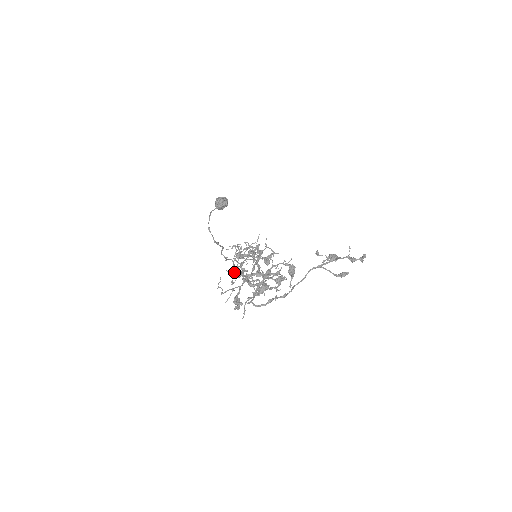
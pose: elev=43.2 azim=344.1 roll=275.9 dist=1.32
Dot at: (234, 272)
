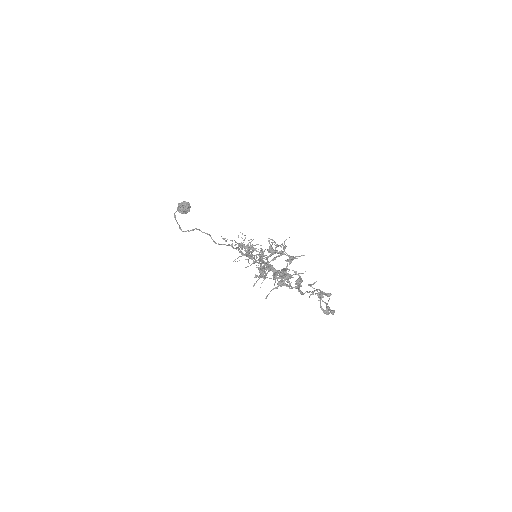
Dot at: (271, 247)
